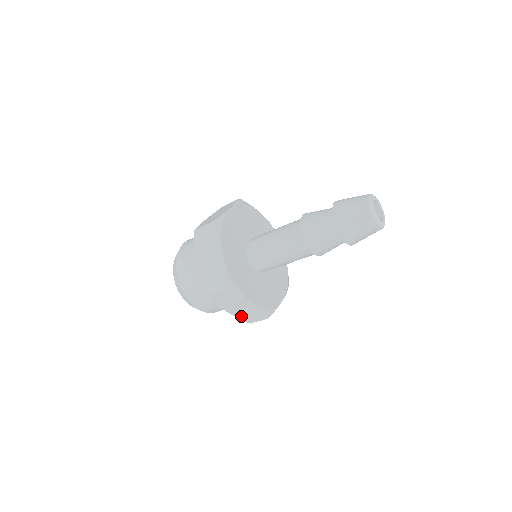
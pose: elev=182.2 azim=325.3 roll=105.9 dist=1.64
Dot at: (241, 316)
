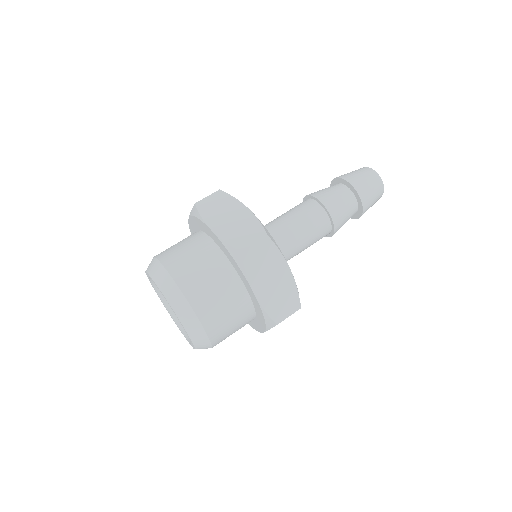
Dot at: (270, 306)
